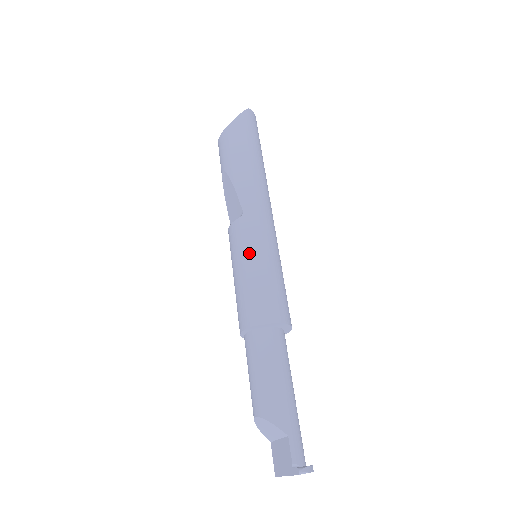
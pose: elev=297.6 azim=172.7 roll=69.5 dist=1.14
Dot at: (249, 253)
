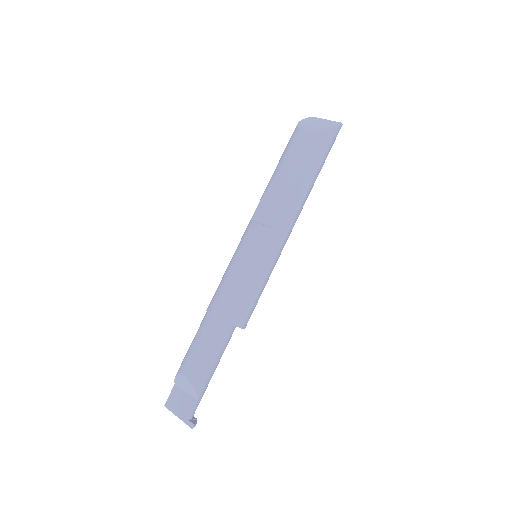
Dot at: (260, 264)
